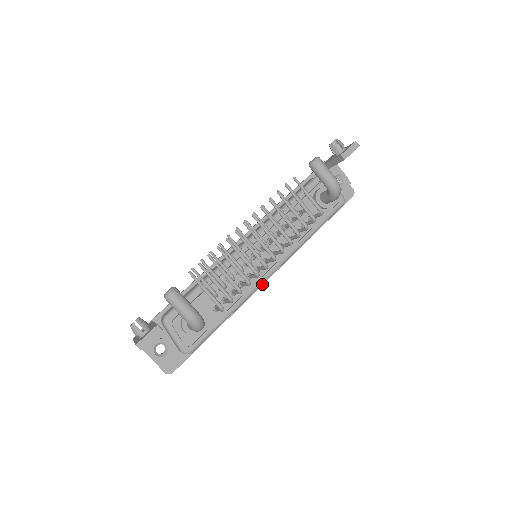
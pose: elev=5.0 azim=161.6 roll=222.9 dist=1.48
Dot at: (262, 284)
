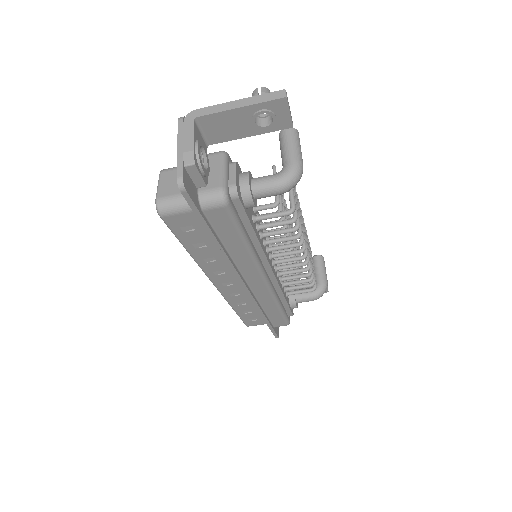
Dot at: (244, 282)
